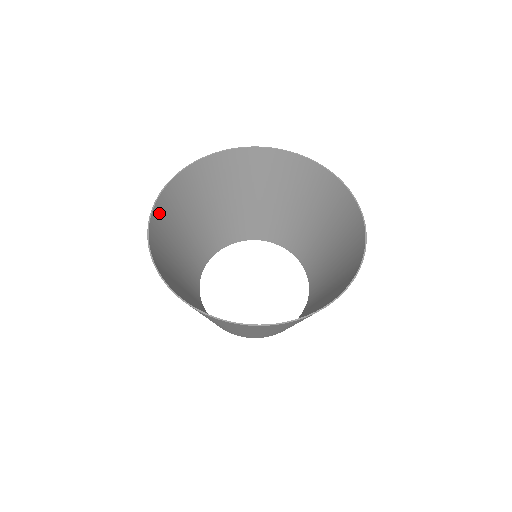
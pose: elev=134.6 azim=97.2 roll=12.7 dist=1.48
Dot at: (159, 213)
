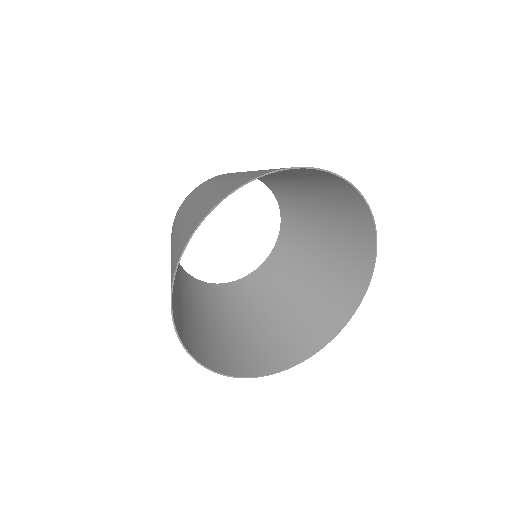
Dot at: (187, 342)
